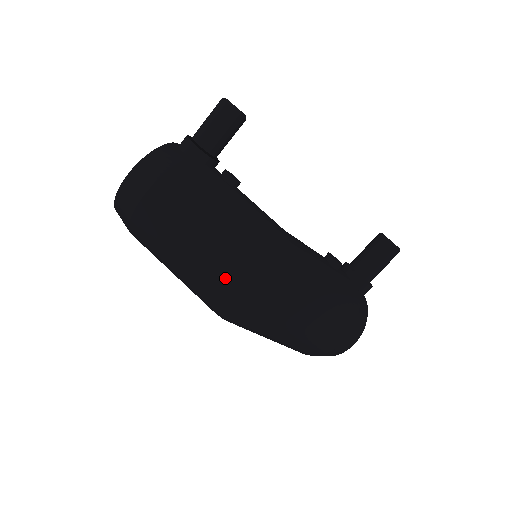
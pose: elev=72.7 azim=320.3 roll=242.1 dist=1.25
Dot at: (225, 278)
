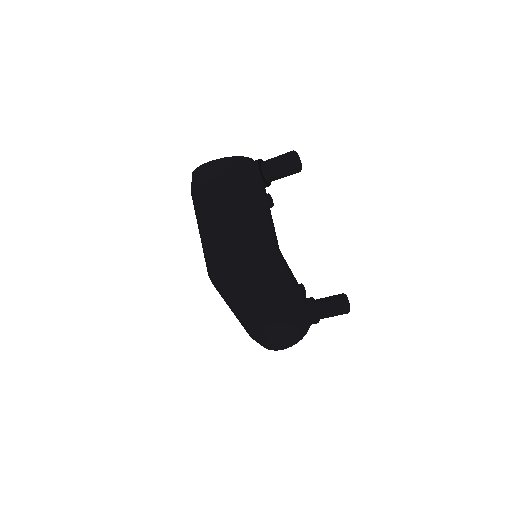
Dot at: (223, 257)
